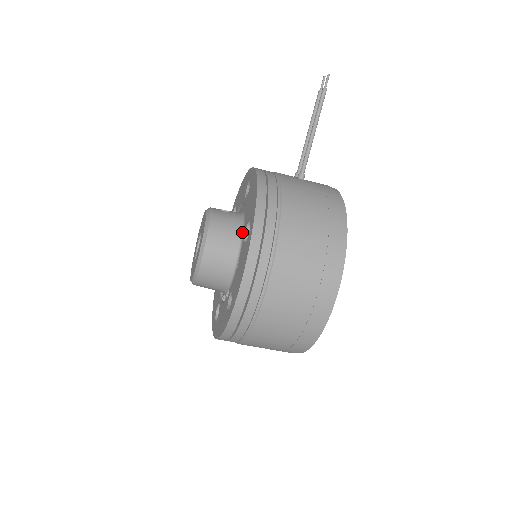
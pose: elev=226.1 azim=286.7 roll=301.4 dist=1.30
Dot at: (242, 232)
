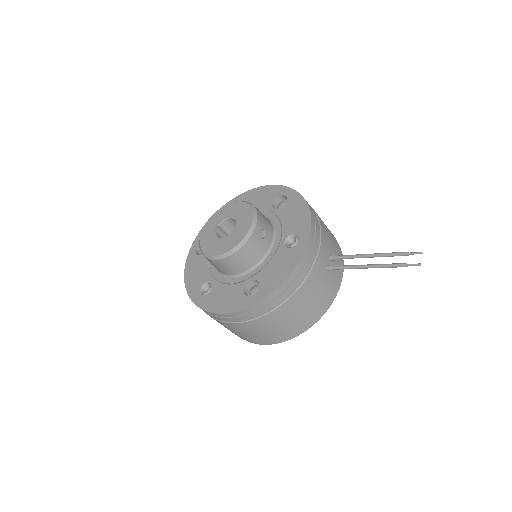
Dot at: (254, 267)
